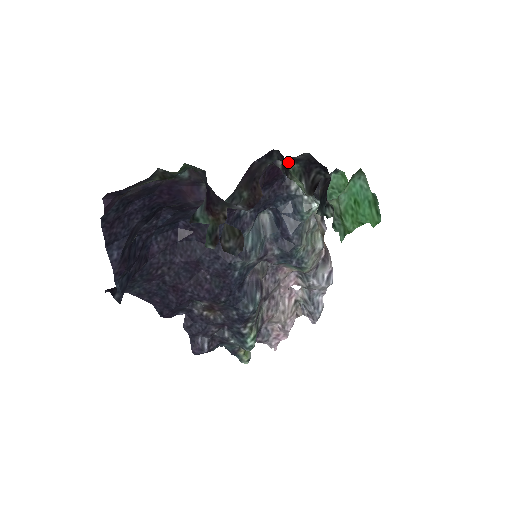
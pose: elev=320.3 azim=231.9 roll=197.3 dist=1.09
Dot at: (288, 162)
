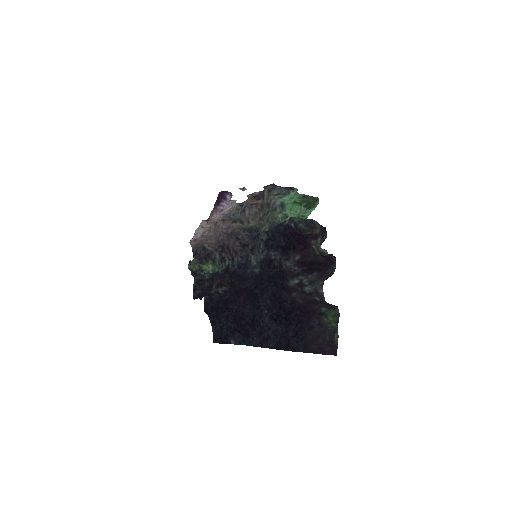
Dot at: occluded
